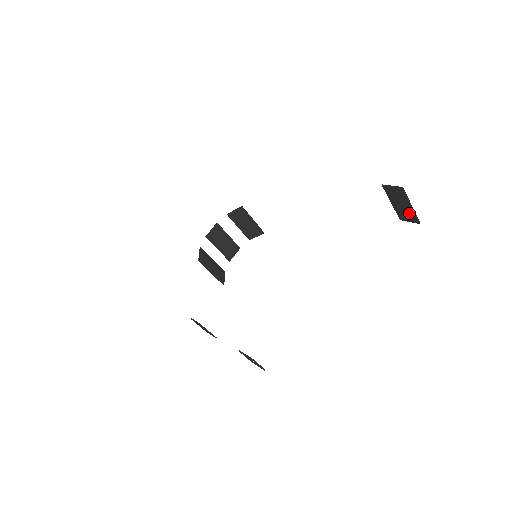
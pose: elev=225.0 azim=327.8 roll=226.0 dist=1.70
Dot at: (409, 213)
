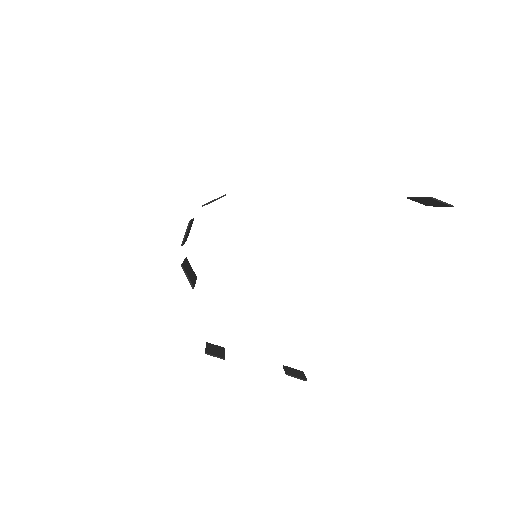
Dot at: (428, 204)
